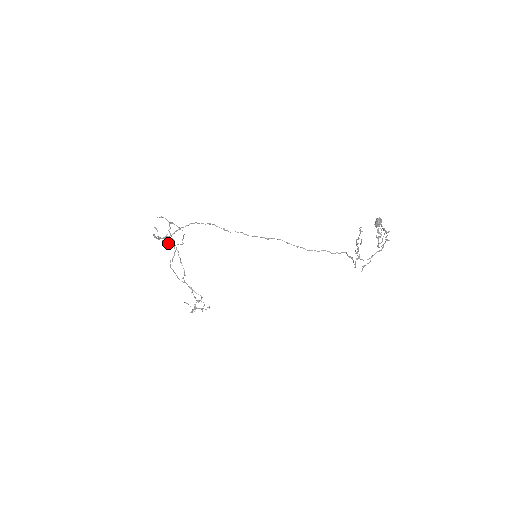
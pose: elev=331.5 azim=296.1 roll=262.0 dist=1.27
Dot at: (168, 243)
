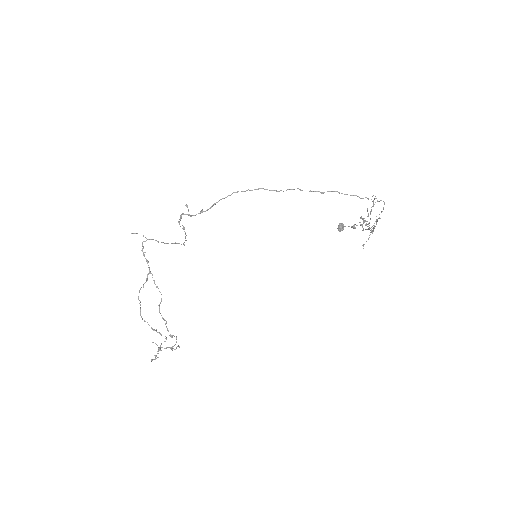
Dot at: (185, 232)
